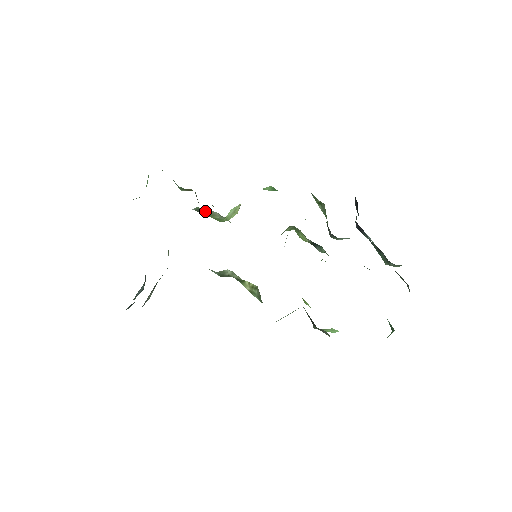
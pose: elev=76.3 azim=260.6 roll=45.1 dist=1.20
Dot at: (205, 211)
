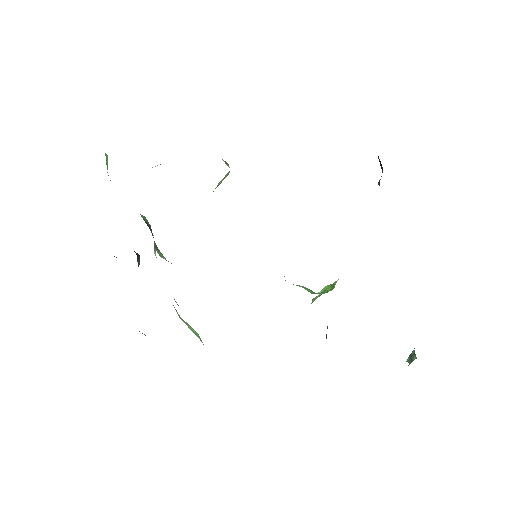
Dot at: occluded
